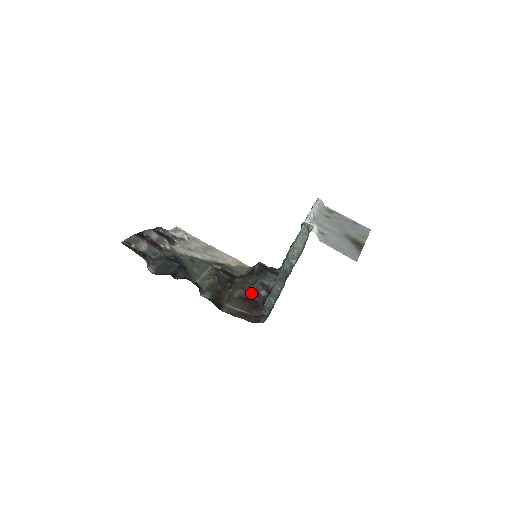
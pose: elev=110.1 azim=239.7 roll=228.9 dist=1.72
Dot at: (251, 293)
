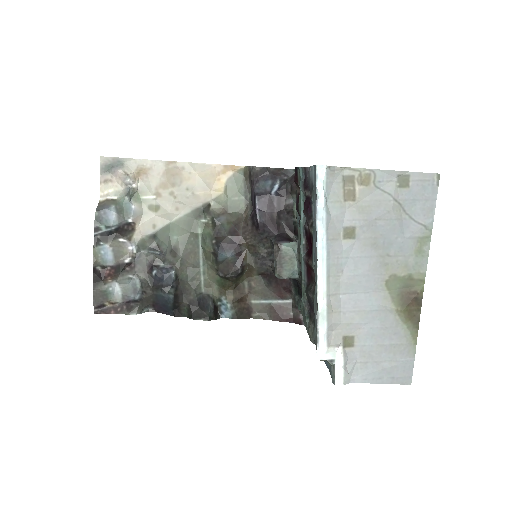
Dot at: (272, 271)
